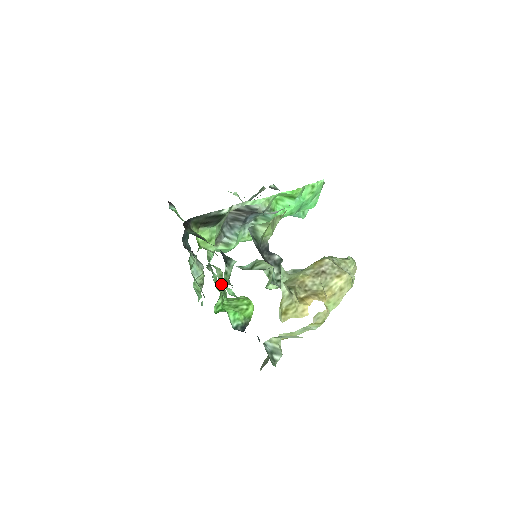
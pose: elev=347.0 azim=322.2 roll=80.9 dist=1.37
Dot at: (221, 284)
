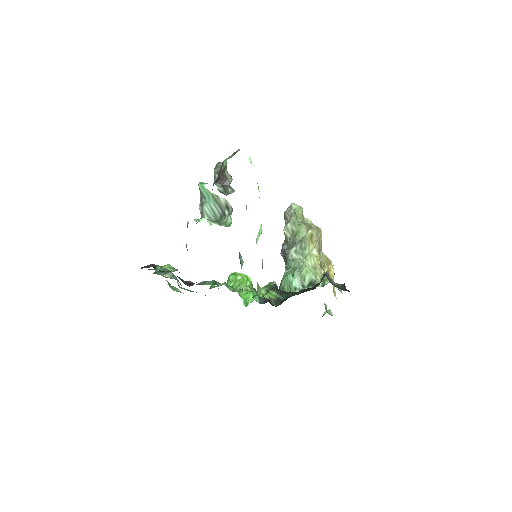
Dot at: occluded
